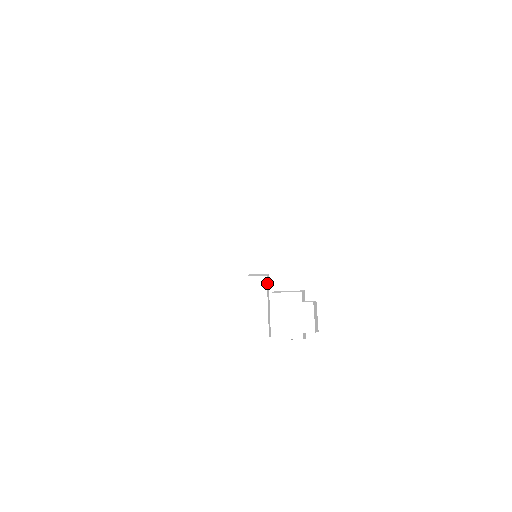
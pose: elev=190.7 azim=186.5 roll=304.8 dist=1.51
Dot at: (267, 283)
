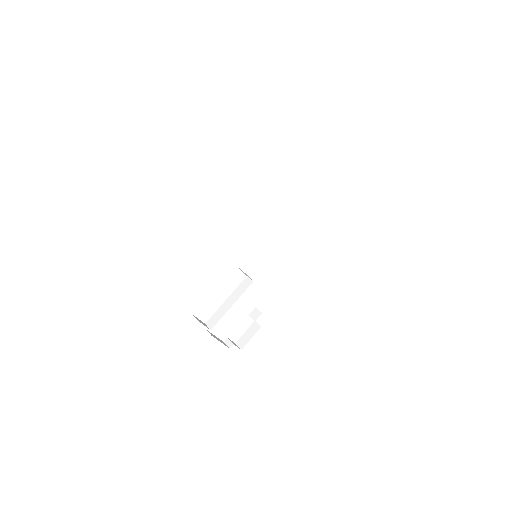
Dot at: (243, 283)
